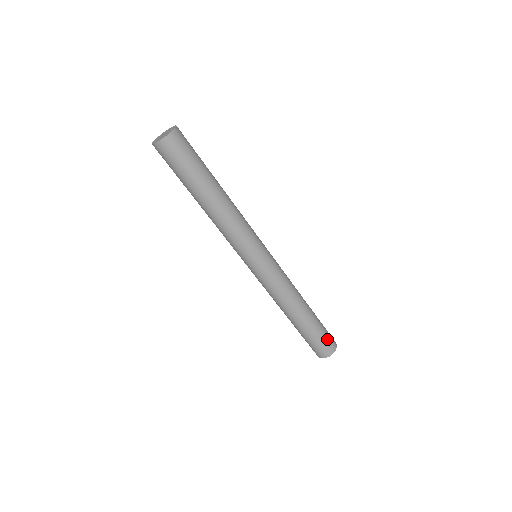
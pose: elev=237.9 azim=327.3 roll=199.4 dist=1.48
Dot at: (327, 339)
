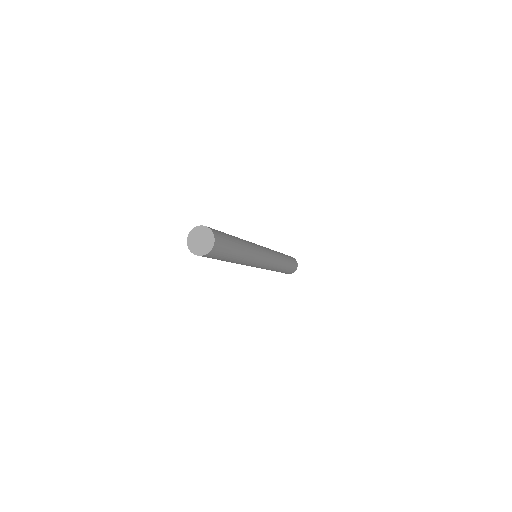
Dot at: (292, 270)
